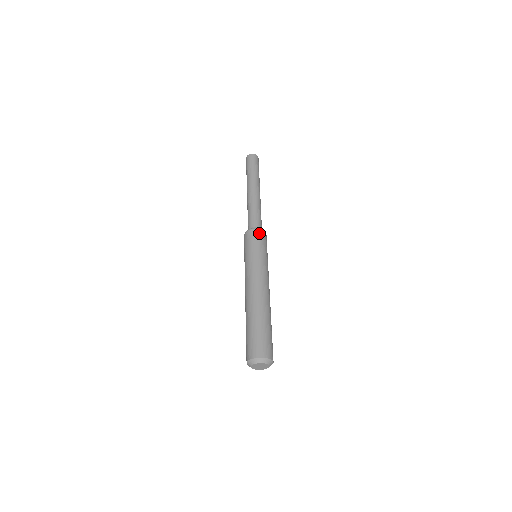
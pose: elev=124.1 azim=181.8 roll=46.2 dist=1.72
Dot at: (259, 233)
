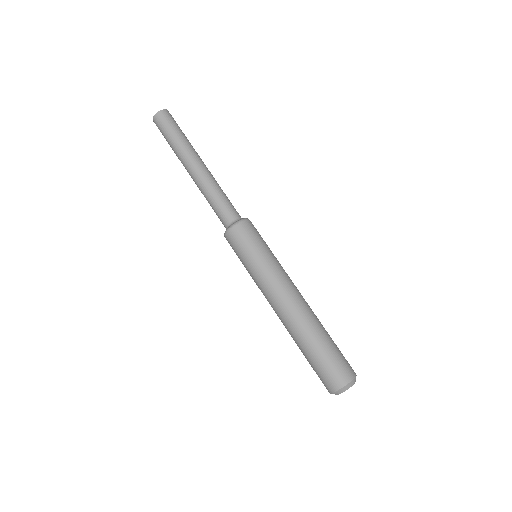
Dot at: (238, 232)
